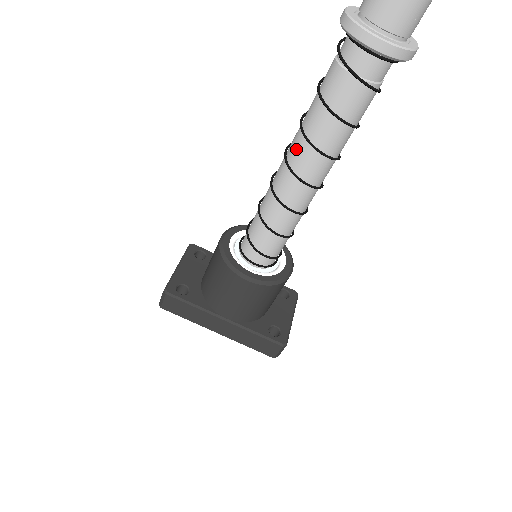
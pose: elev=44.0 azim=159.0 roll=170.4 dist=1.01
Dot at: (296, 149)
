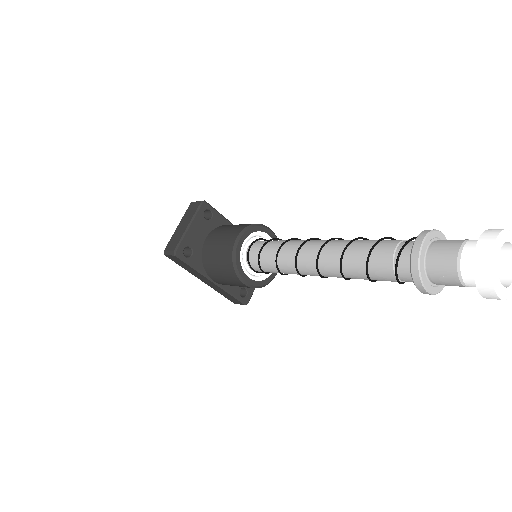
Dot at: (329, 262)
